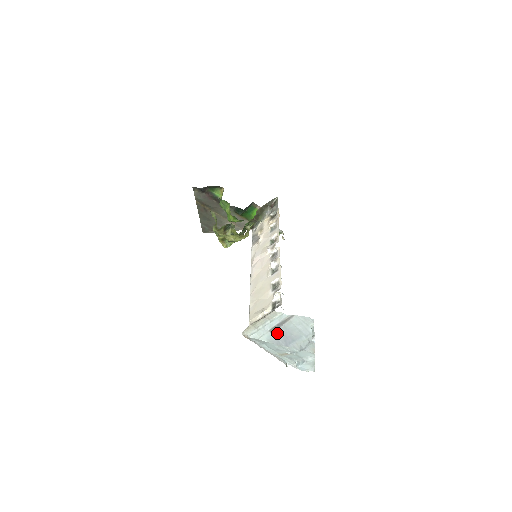
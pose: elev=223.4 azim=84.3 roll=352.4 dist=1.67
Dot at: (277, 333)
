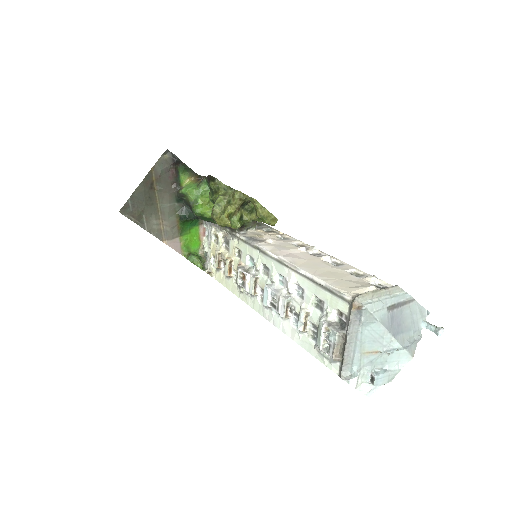
Dot at: (392, 314)
